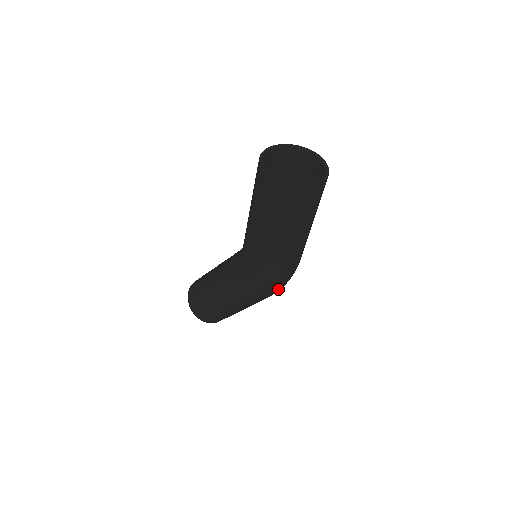
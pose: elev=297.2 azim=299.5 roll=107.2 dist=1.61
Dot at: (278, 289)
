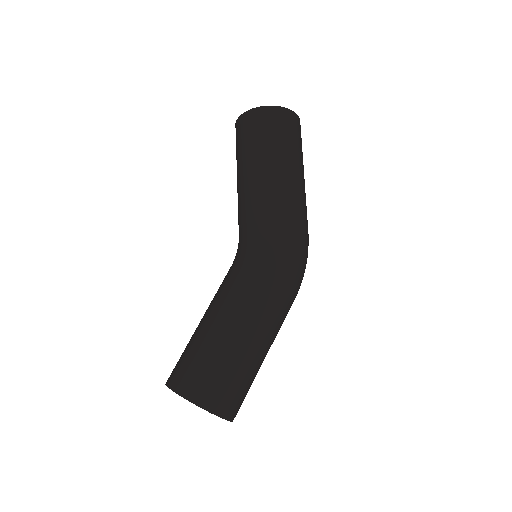
Dot at: (302, 268)
